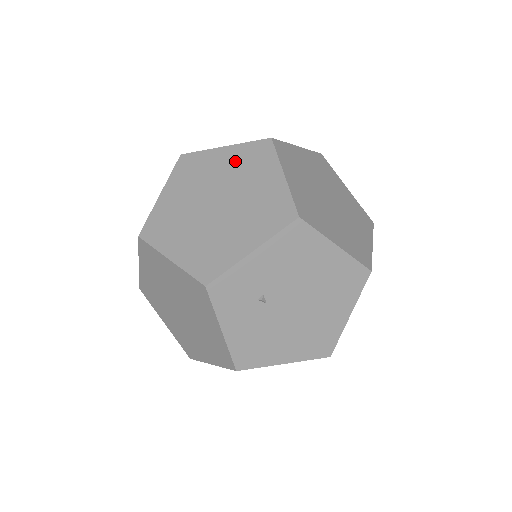
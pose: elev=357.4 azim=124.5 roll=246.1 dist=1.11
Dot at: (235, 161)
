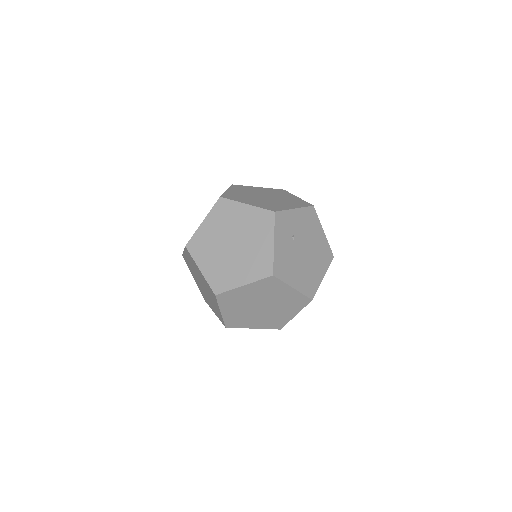
Dot at: (268, 191)
